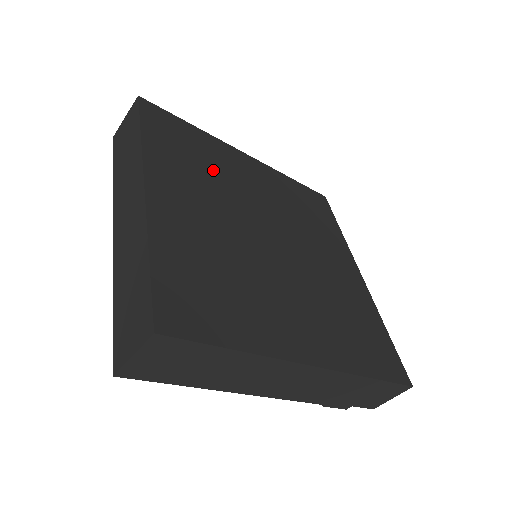
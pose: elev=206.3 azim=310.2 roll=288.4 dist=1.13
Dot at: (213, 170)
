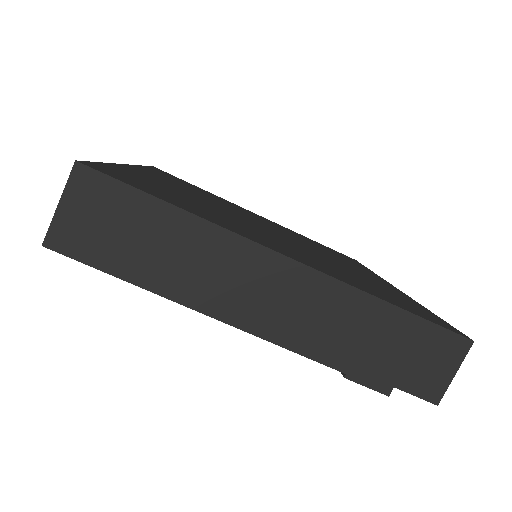
Dot at: occluded
